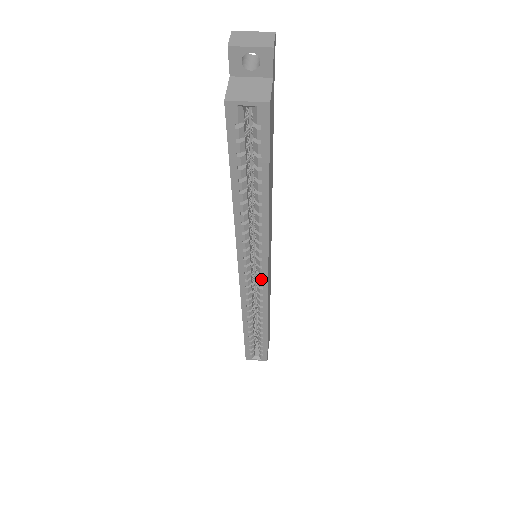
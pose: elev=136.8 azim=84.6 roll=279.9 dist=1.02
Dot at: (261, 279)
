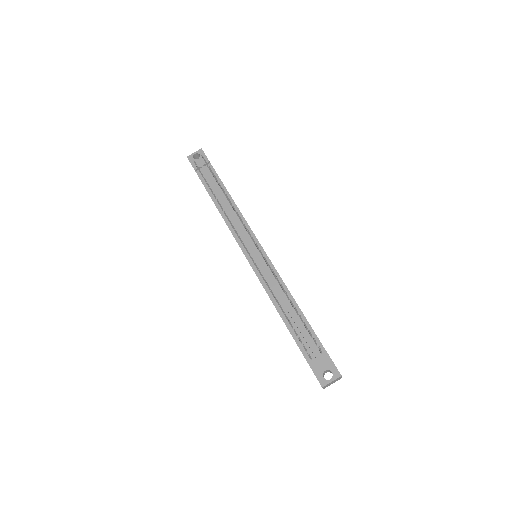
Dot at: occluded
